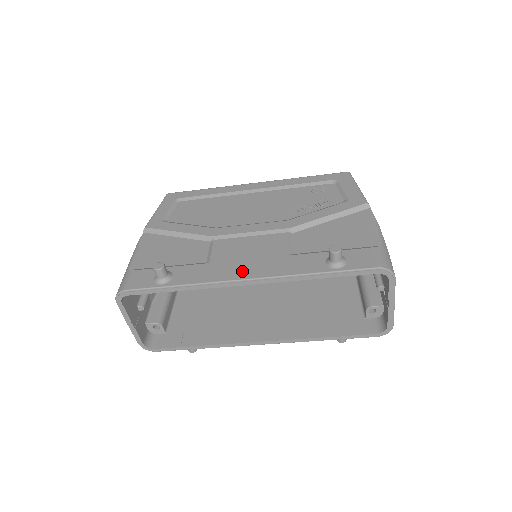
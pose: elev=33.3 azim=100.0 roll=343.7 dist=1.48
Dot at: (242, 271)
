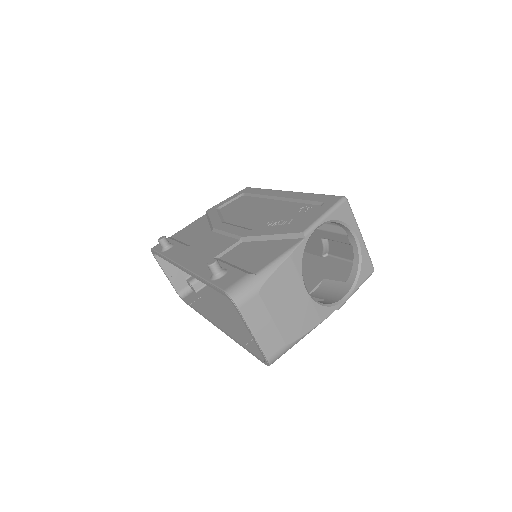
Dot at: (187, 259)
